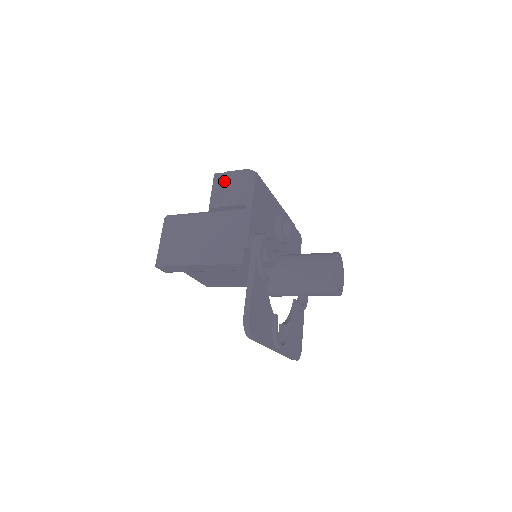
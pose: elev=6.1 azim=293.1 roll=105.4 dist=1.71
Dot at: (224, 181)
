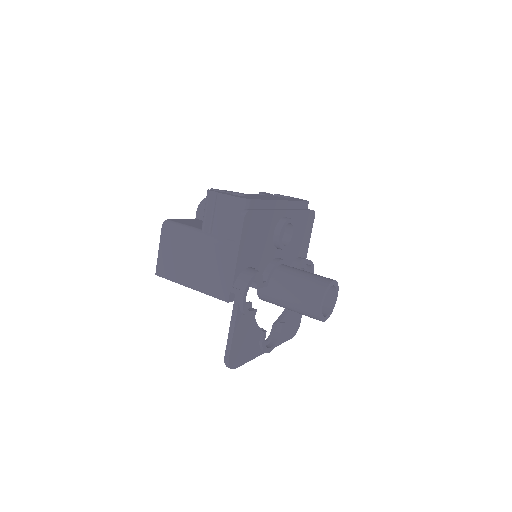
Dot at: (216, 204)
